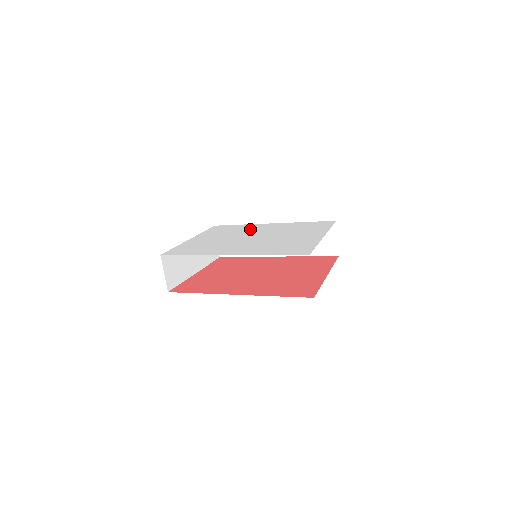
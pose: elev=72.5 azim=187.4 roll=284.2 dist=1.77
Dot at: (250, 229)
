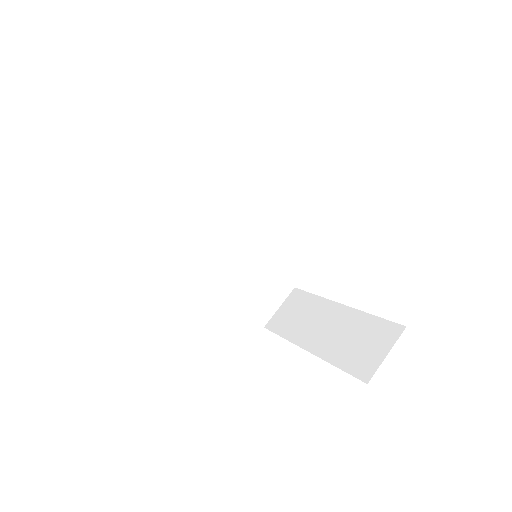
Dot at: occluded
